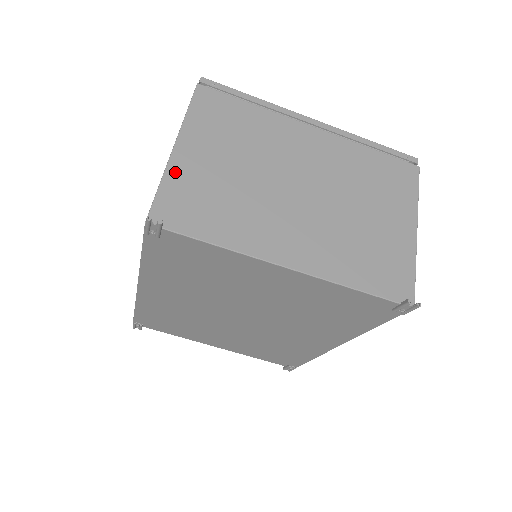
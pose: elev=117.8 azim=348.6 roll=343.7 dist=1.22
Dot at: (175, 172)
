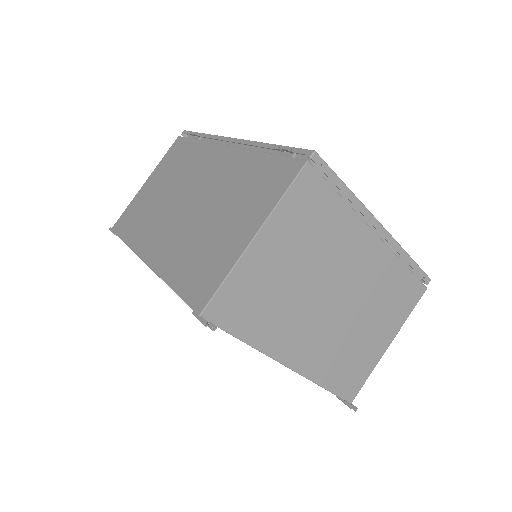
Dot at: (244, 267)
